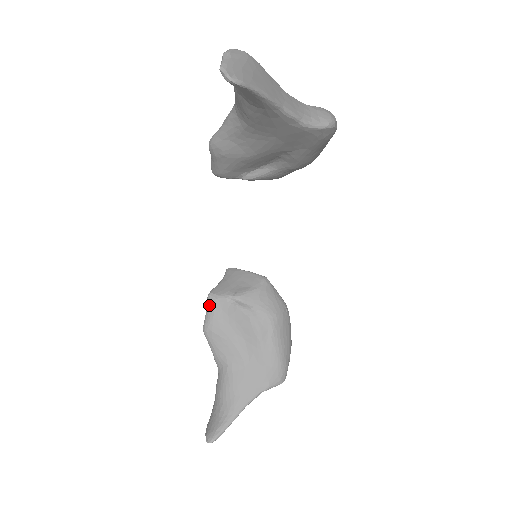
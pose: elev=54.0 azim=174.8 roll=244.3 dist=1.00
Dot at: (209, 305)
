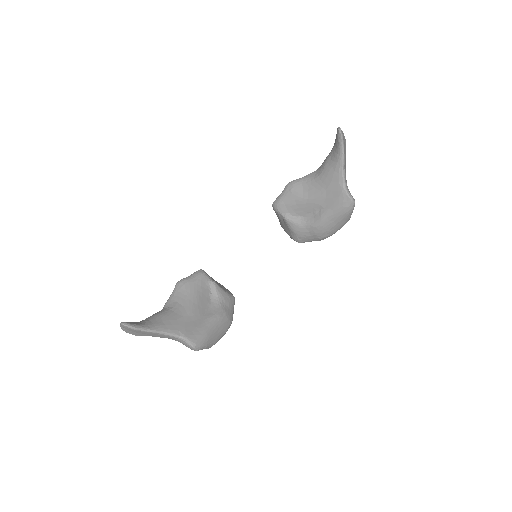
Dot at: (196, 272)
